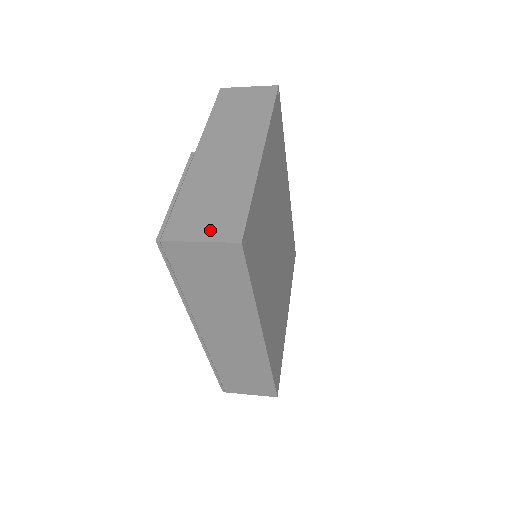
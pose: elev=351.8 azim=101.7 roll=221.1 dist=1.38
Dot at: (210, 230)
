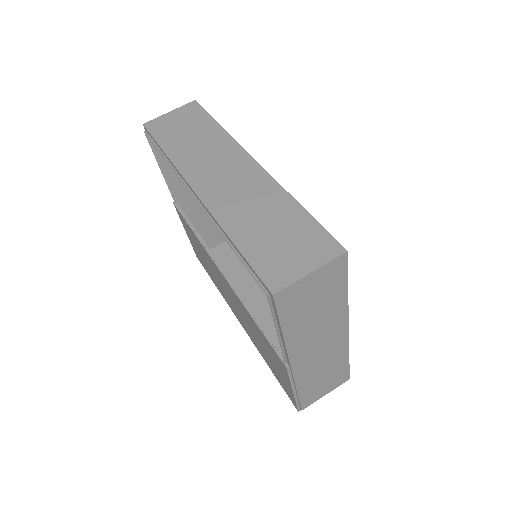
Dot at: (330, 388)
